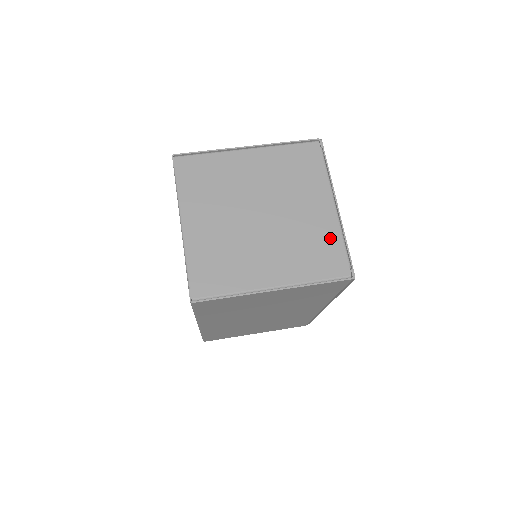
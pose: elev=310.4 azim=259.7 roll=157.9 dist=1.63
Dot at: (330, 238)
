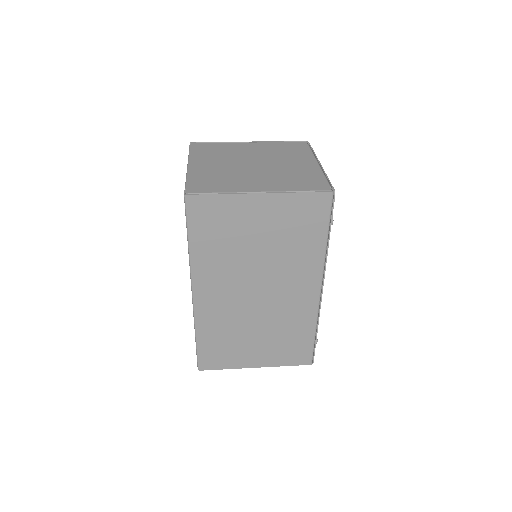
Dot at: (313, 175)
